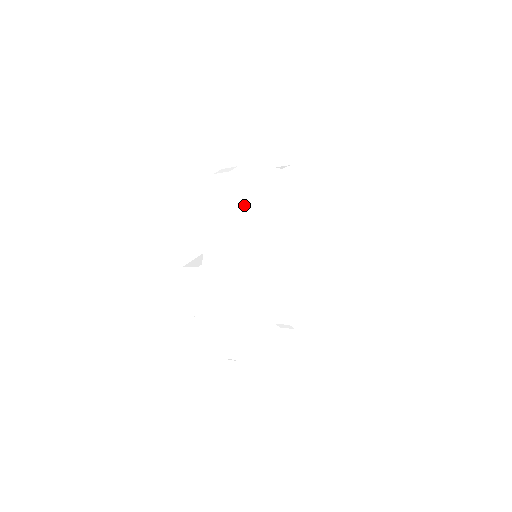
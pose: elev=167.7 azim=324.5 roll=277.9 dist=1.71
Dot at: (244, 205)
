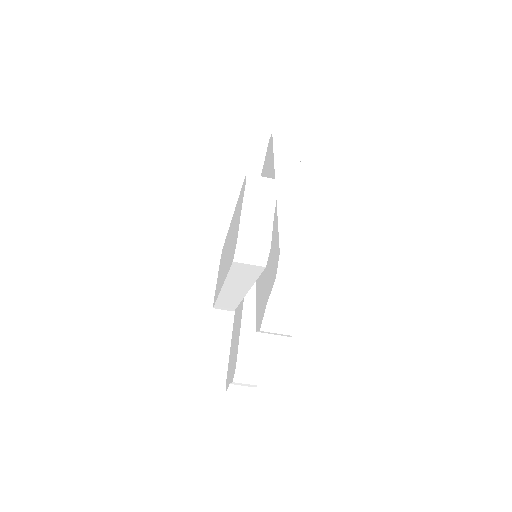
Dot at: occluded
